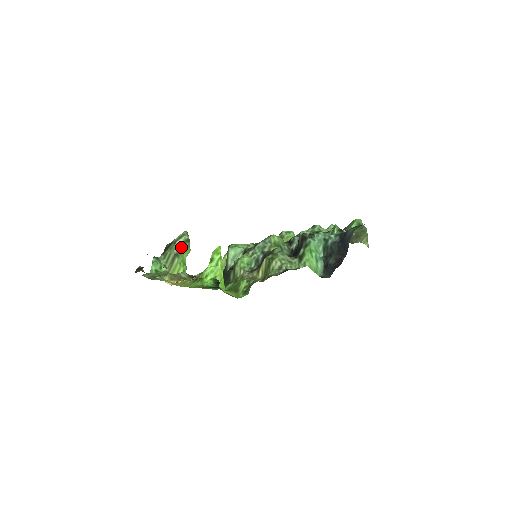
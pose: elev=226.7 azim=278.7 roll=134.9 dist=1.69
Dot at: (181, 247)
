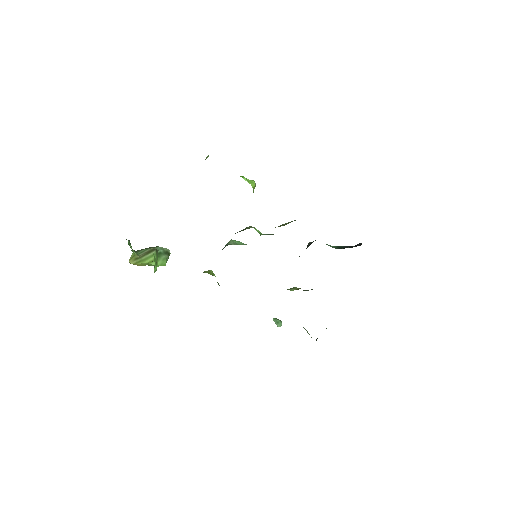
Dot at: (161, 252)
